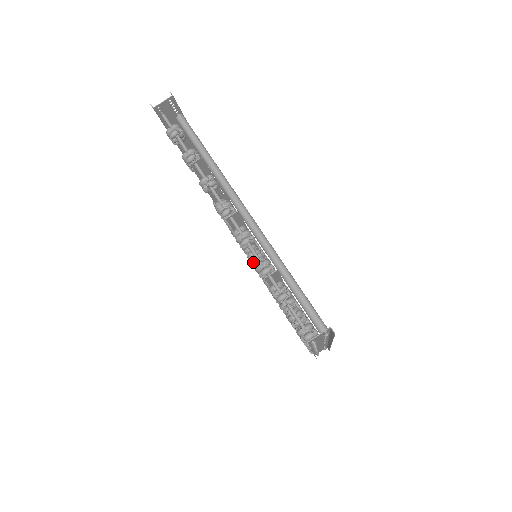
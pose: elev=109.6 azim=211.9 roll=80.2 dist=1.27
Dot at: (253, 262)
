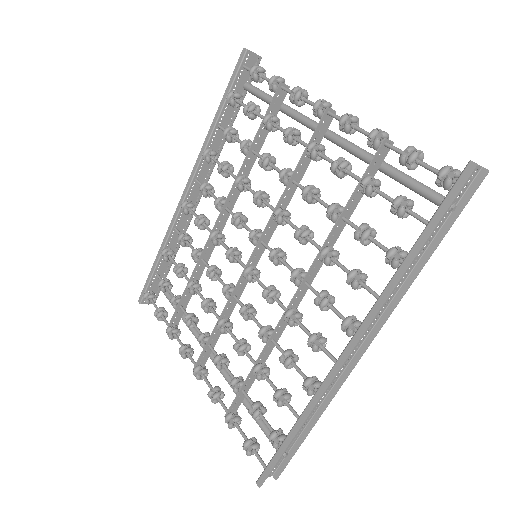
Dot at: (339, 161)
